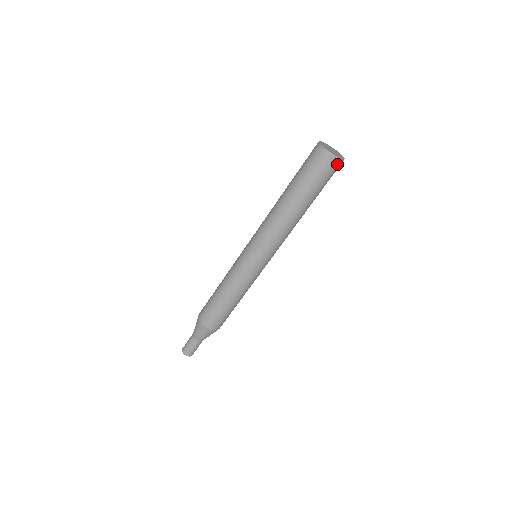
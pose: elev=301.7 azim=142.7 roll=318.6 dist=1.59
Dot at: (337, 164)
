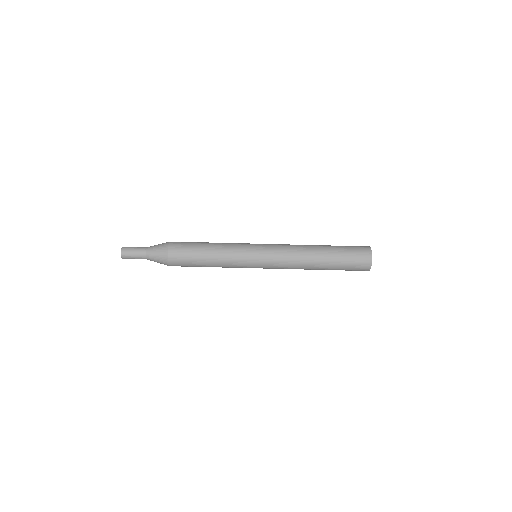
Dot at: (367, 258)
